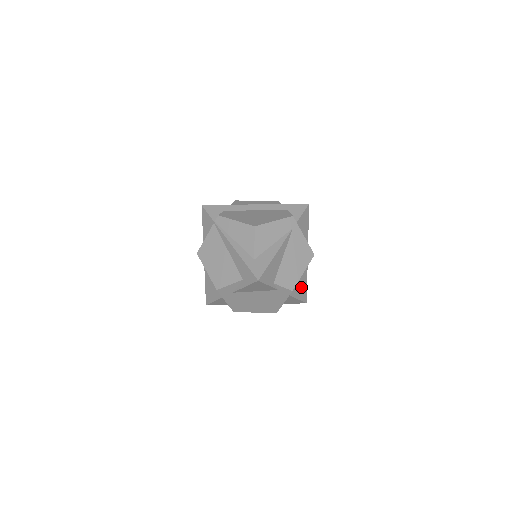
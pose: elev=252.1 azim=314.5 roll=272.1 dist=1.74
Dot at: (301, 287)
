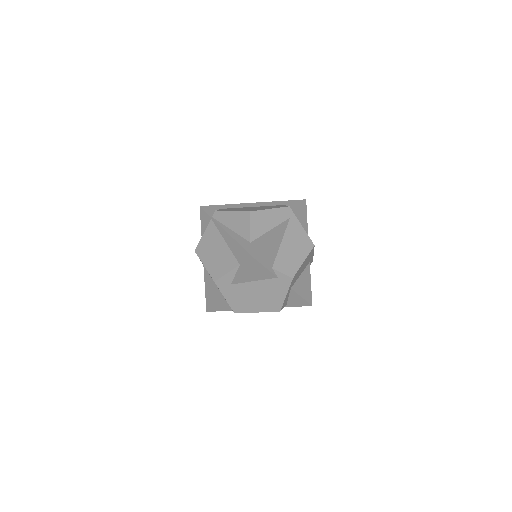
Dot at: (304, 285)
